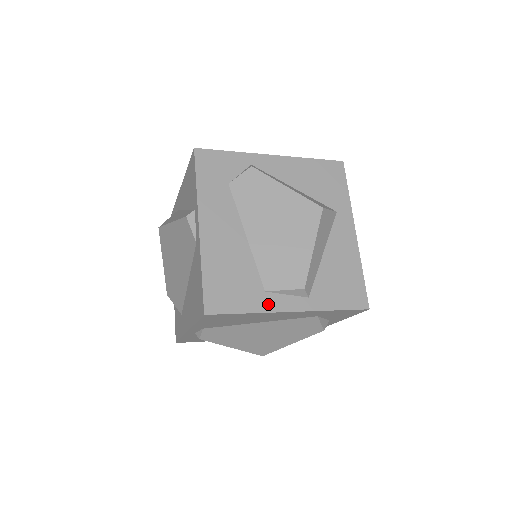
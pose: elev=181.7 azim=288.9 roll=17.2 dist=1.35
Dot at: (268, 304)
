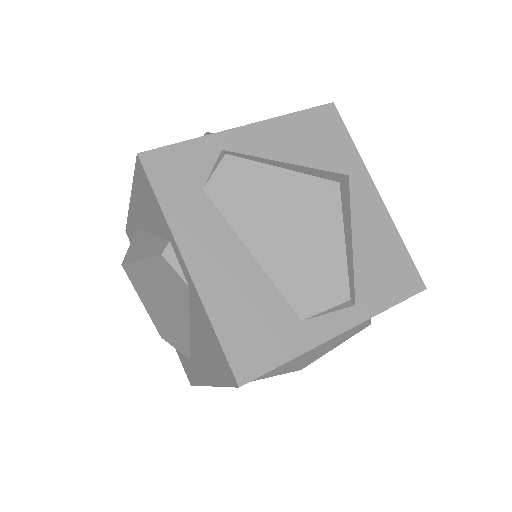
Dot at: (311, 336)
